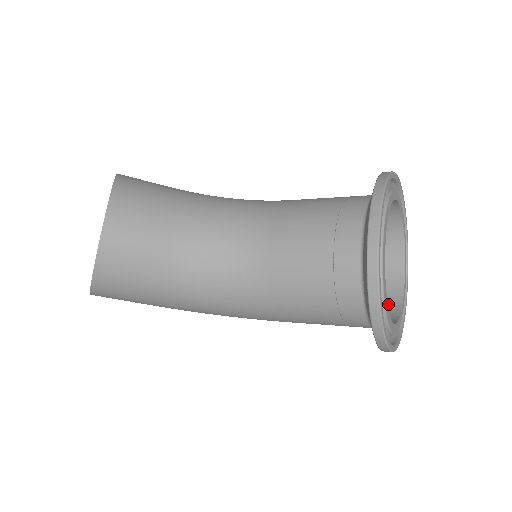
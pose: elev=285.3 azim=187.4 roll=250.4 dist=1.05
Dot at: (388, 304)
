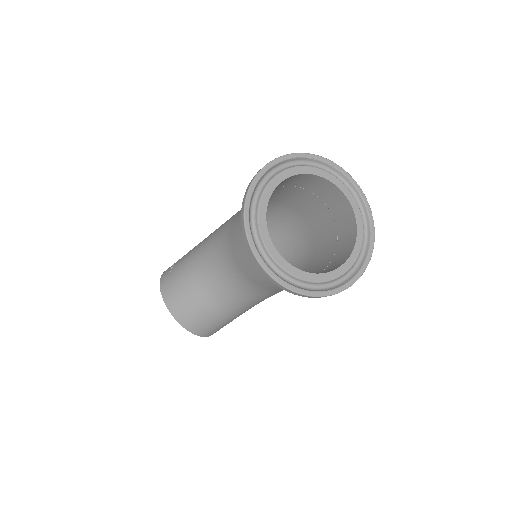
Dot at: (349, 223)
